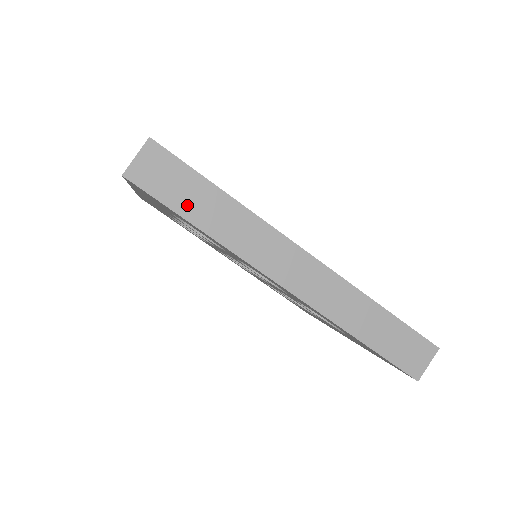
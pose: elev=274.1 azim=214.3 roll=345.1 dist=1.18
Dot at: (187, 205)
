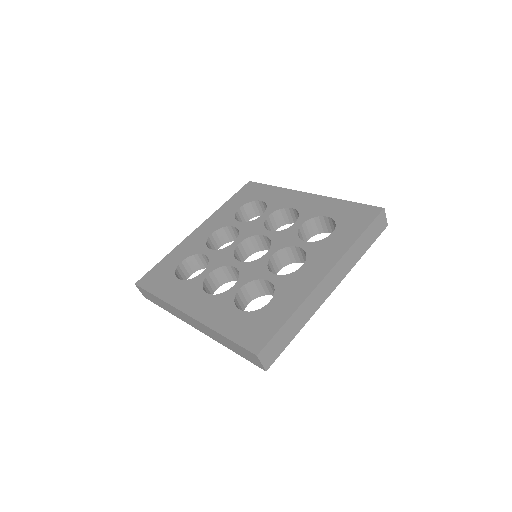
Dot at: (288, 338)
